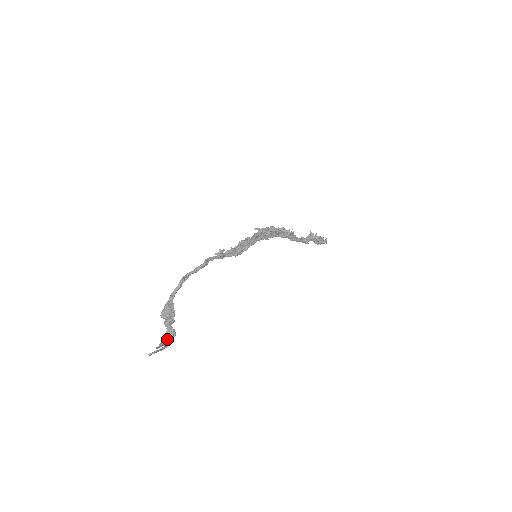
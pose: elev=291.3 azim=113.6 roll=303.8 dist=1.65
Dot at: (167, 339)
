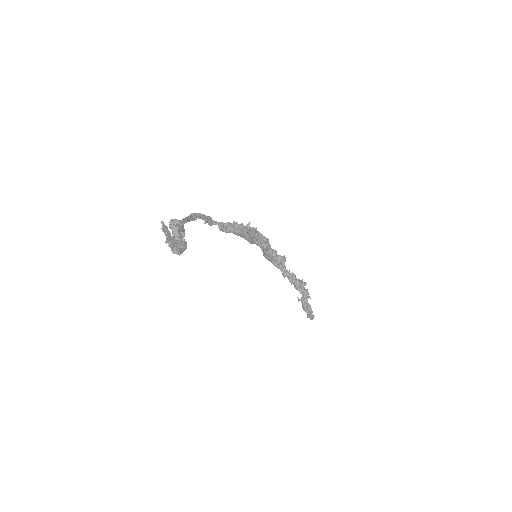
Dot at: (177, 245)
